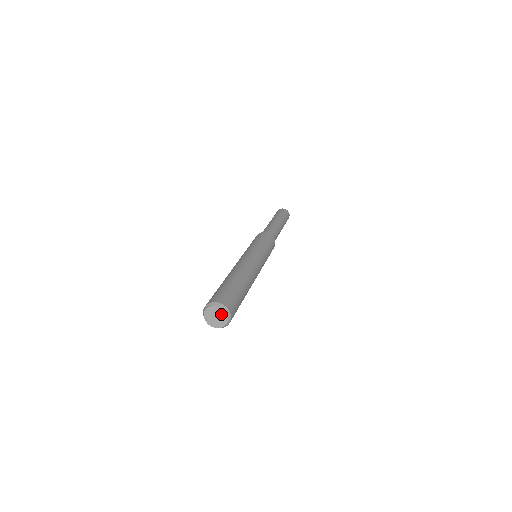
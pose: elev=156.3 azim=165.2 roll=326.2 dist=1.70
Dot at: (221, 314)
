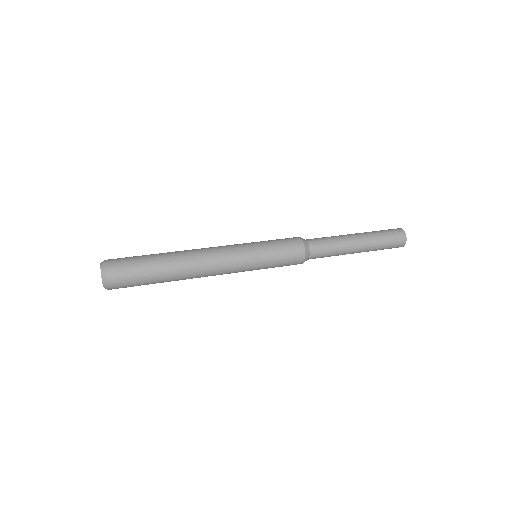
Dot at: (103, 281)
